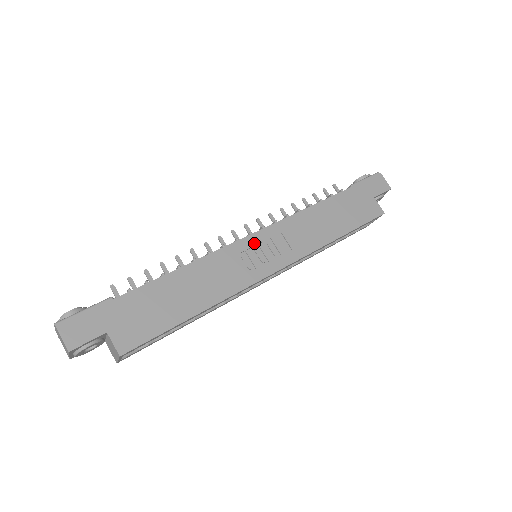
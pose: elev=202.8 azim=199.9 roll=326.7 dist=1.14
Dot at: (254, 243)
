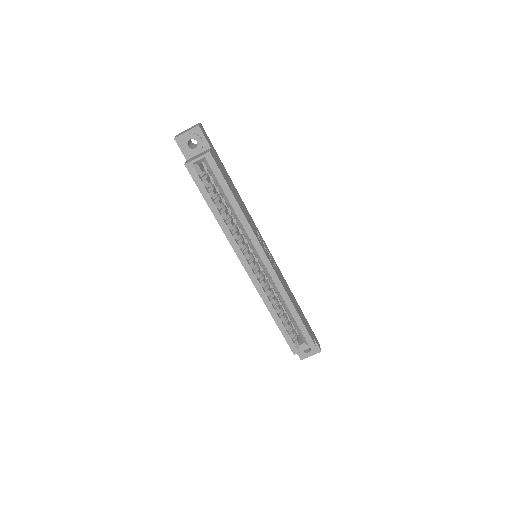
Dot at: (266, 246)
